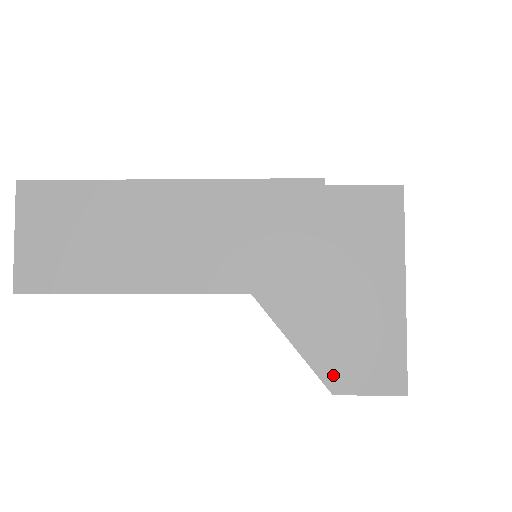
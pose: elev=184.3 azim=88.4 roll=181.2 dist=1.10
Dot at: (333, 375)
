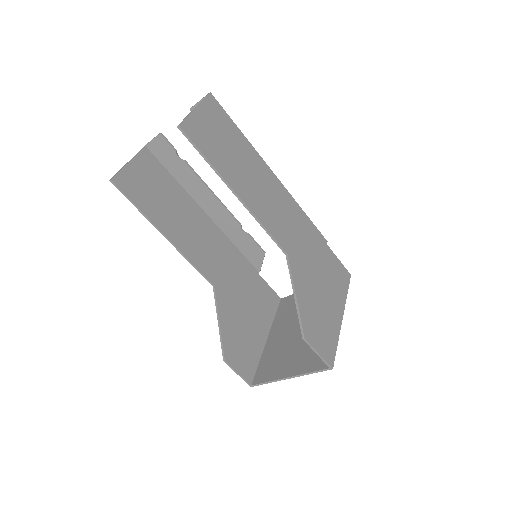
Dot at: (308, 328)
